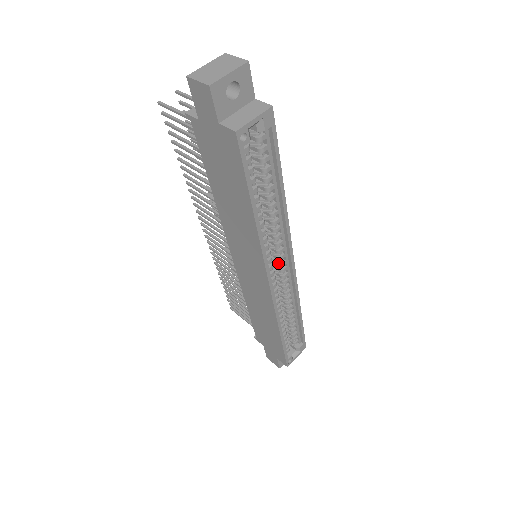
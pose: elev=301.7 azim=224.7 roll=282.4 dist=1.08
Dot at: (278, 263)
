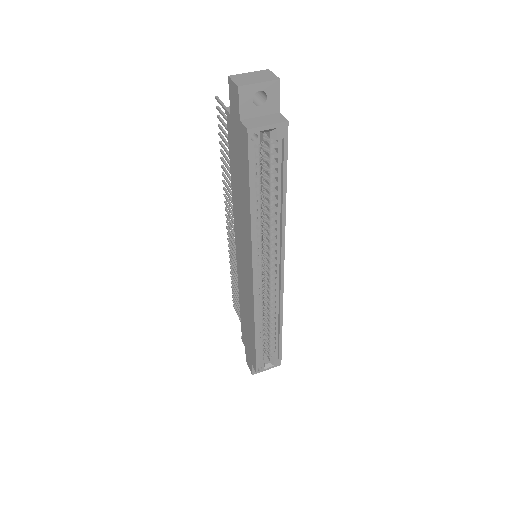
Dot at: (269, 267)
